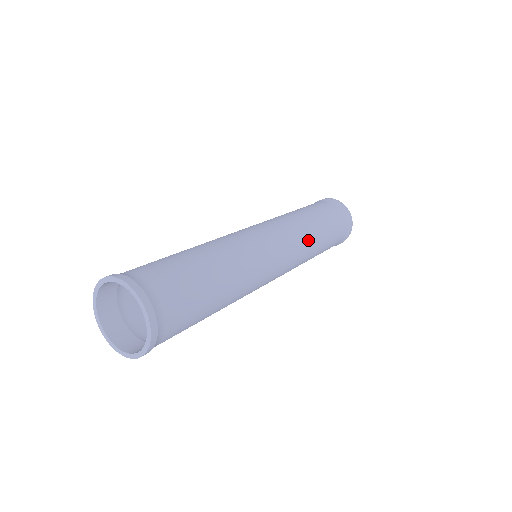
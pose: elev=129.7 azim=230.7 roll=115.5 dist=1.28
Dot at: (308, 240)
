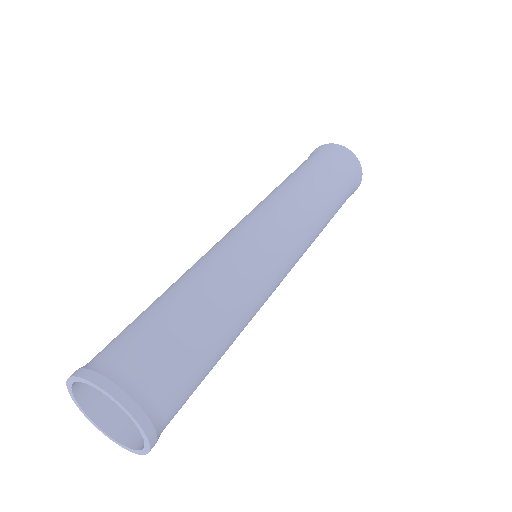
Dot at: (315, 218)
